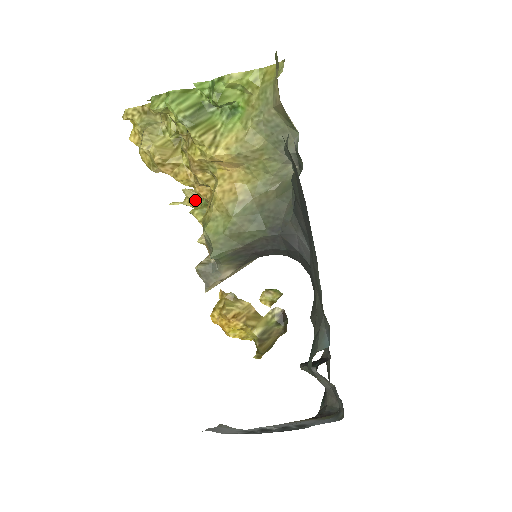
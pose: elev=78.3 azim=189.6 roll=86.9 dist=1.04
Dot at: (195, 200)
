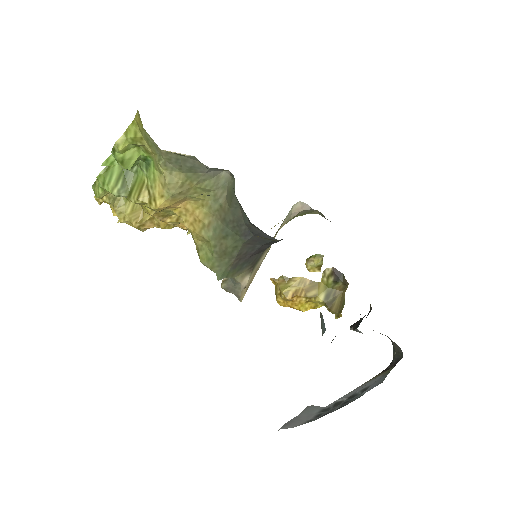
Dot at: occluded
